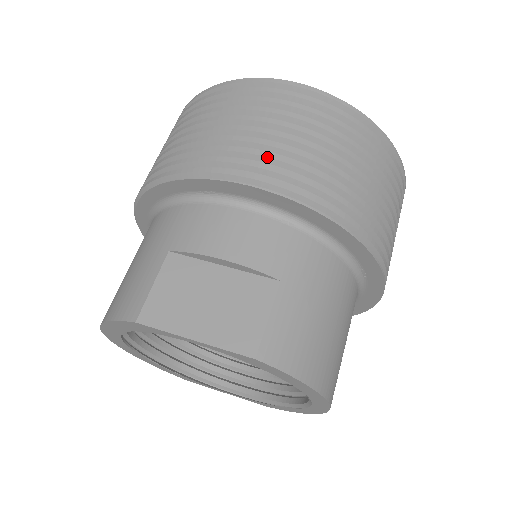
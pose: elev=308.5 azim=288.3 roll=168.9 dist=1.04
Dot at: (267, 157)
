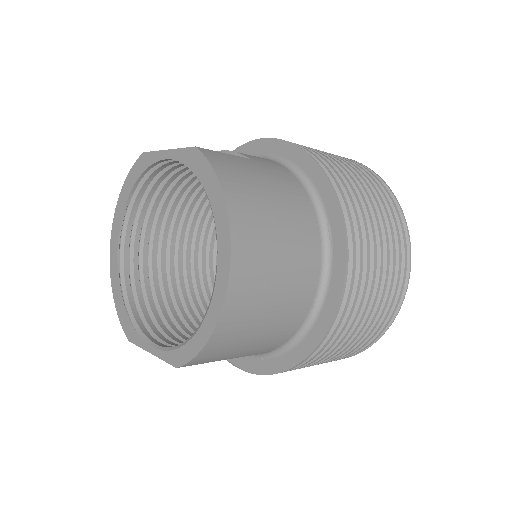
Dot at: occluded
